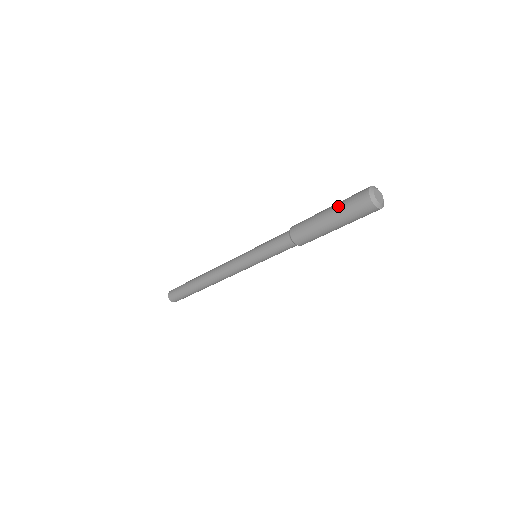
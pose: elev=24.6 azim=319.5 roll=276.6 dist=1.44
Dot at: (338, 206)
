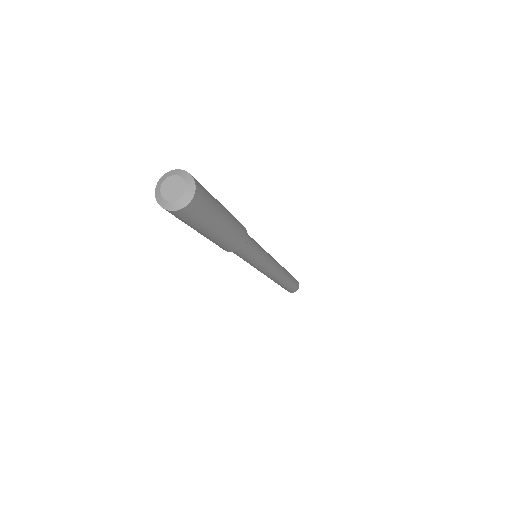
Dot at: occluded
